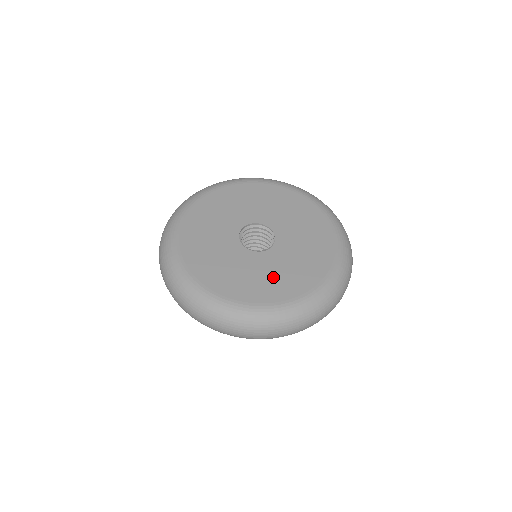
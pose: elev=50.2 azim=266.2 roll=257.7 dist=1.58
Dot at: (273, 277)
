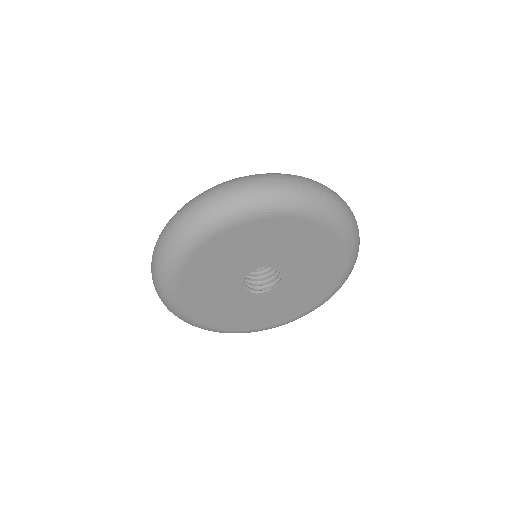
Dot at: (242, 314)
